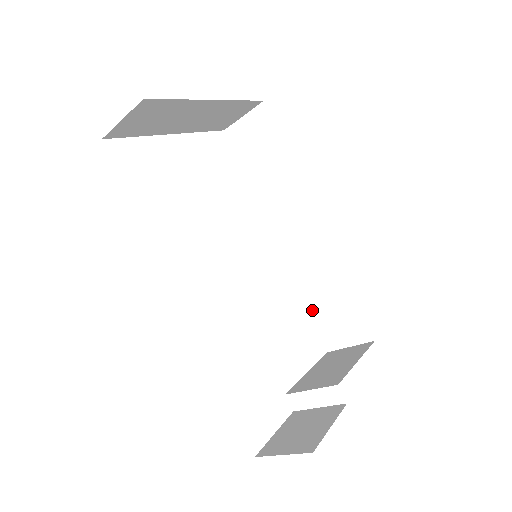
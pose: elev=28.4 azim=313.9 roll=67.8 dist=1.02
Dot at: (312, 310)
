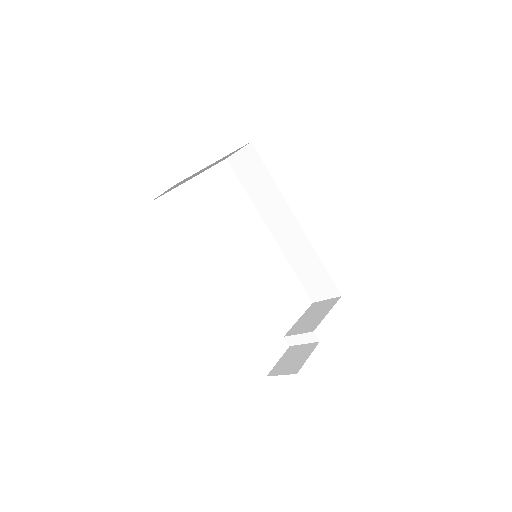
Dot at: (300, 277)
